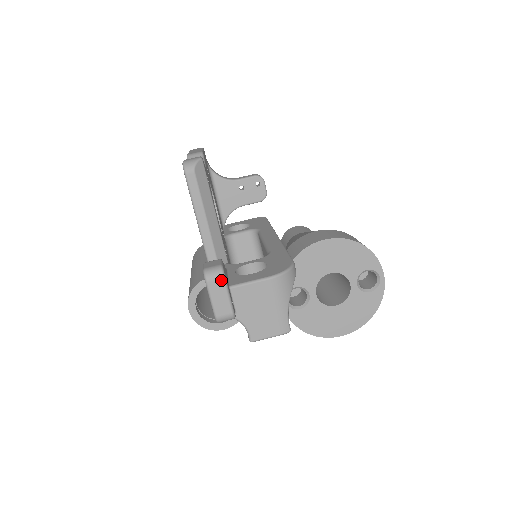
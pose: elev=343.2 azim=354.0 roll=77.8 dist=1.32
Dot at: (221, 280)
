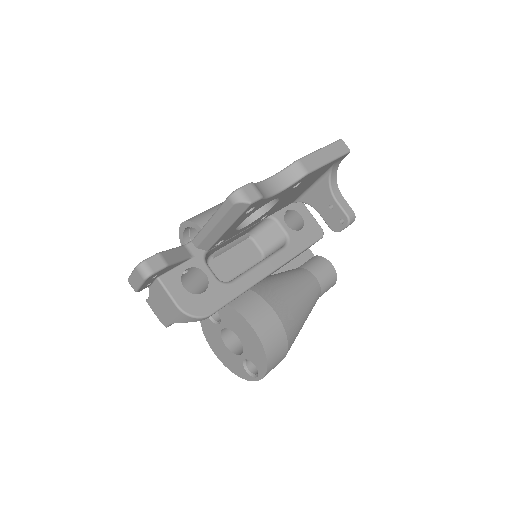
Dot at: (142, 278)
